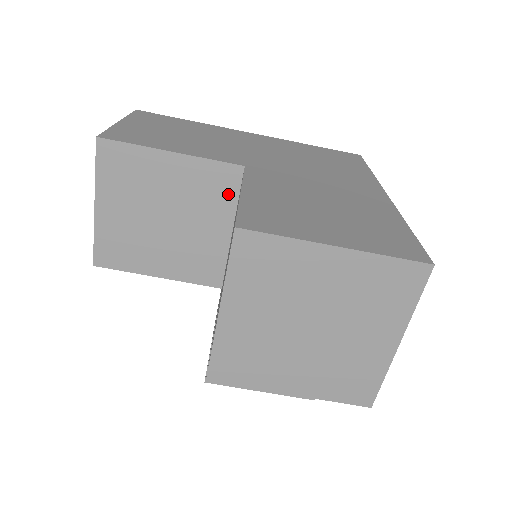
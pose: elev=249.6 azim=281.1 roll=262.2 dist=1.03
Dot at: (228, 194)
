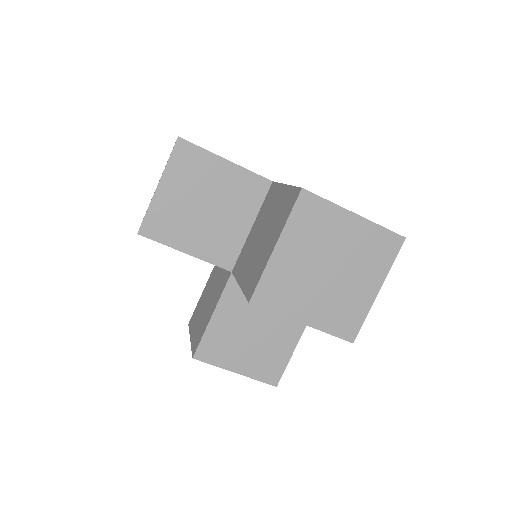
Dot at: (256, 198)
